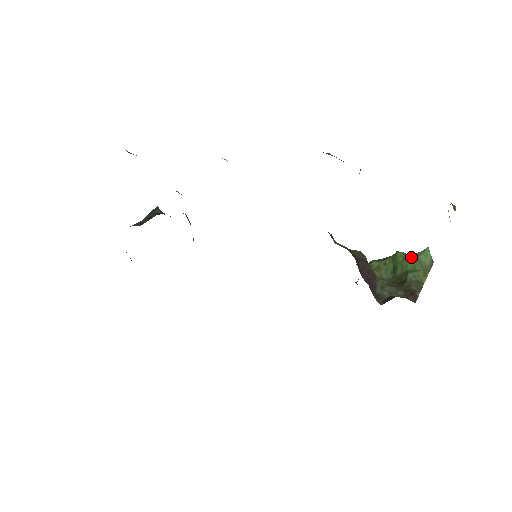
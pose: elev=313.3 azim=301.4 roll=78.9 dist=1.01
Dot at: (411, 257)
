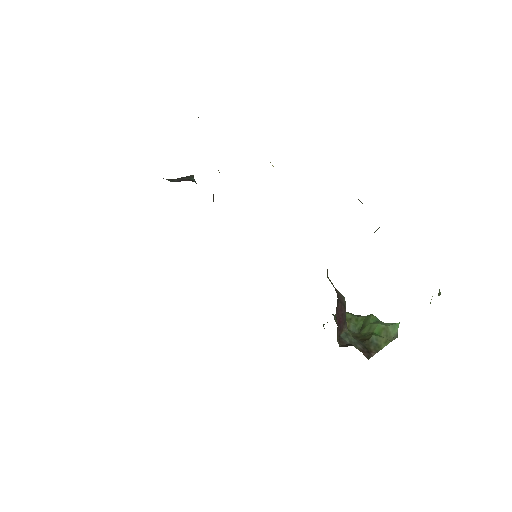
Dot at: (381, 323)
